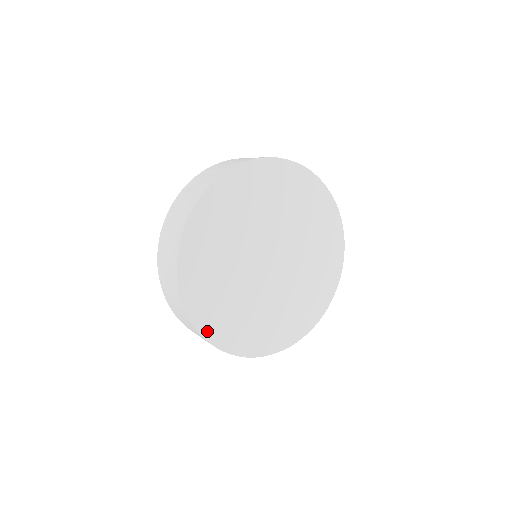
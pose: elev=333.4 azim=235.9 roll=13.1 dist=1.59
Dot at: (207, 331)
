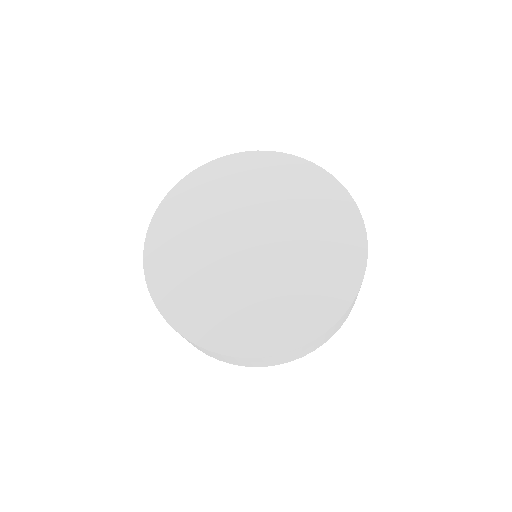
Dot at: (155, 285)
